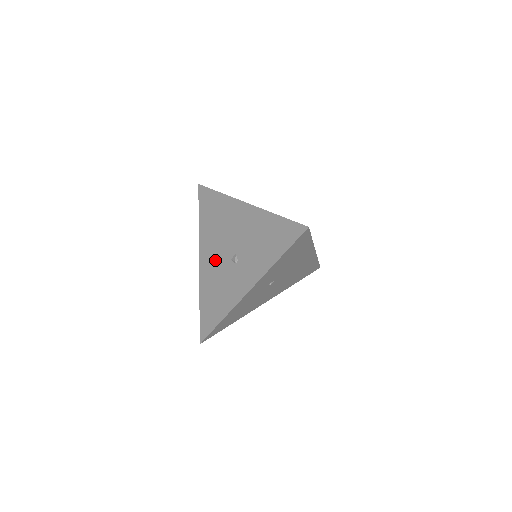
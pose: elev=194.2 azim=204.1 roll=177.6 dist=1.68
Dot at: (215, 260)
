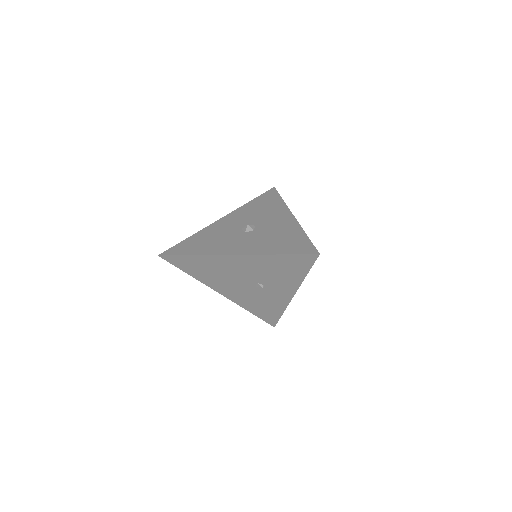
Dot at: (239, 291)
